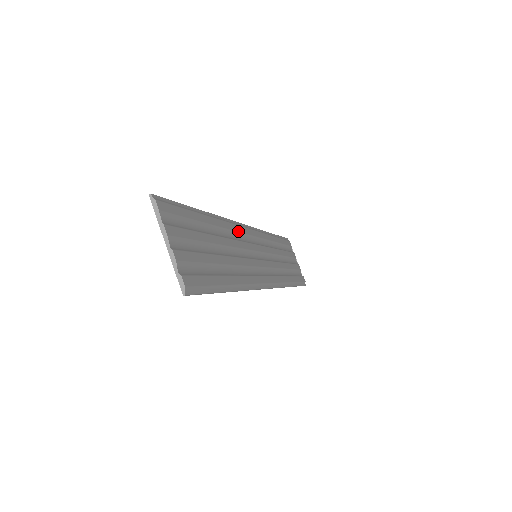
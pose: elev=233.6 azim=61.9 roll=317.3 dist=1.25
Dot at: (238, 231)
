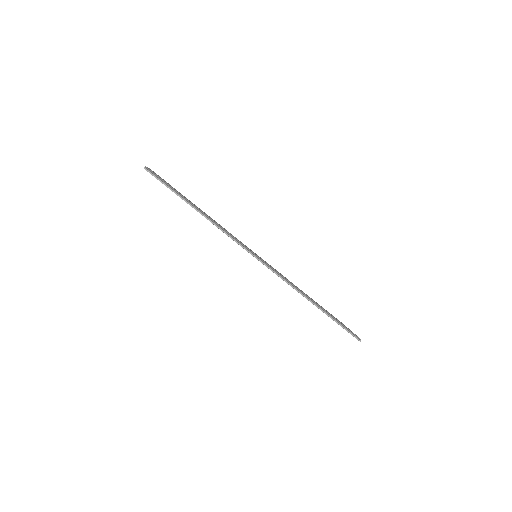
Dot at: occluded
